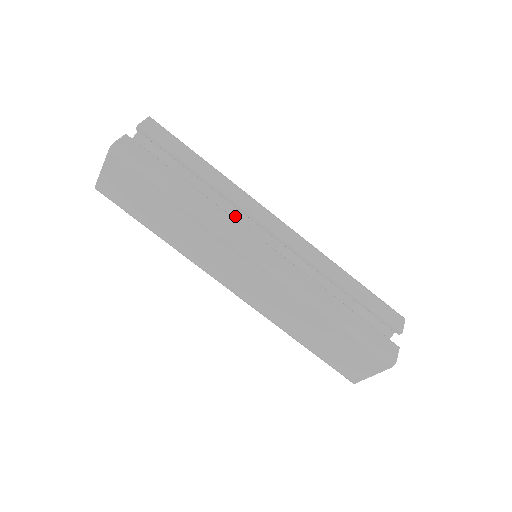
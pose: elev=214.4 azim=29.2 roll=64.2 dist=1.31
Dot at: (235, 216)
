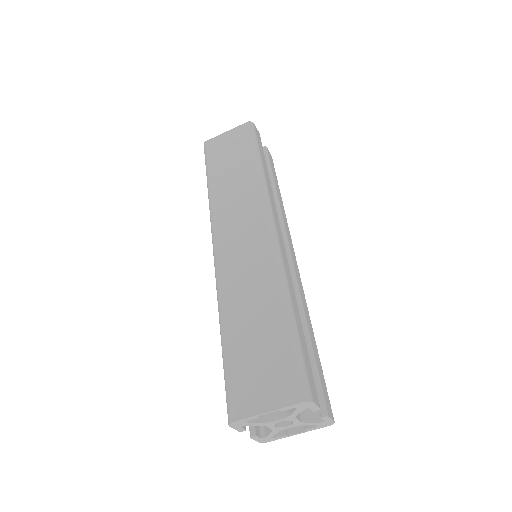
Dot at: occluded
